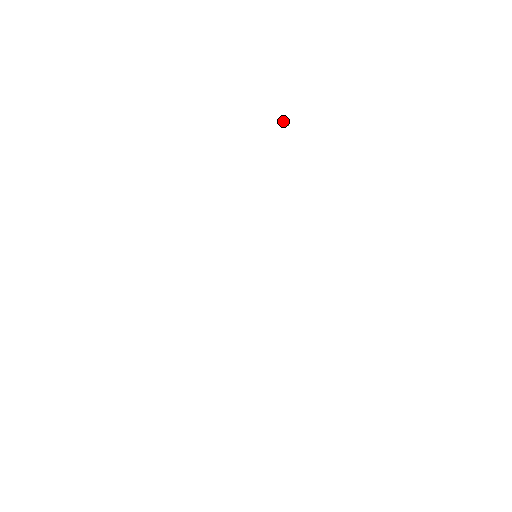
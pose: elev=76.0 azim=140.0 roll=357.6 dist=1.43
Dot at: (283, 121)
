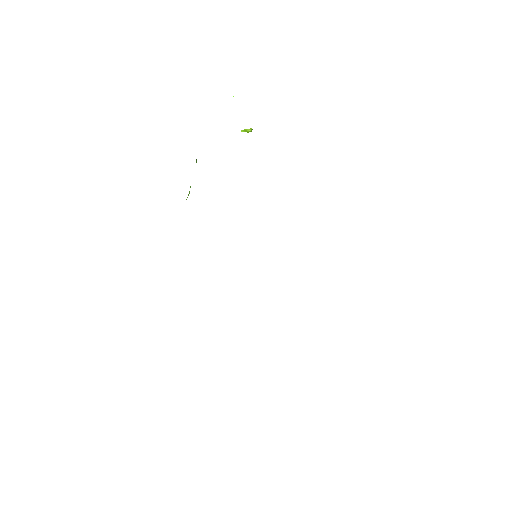
Dot at: (243, 131)
